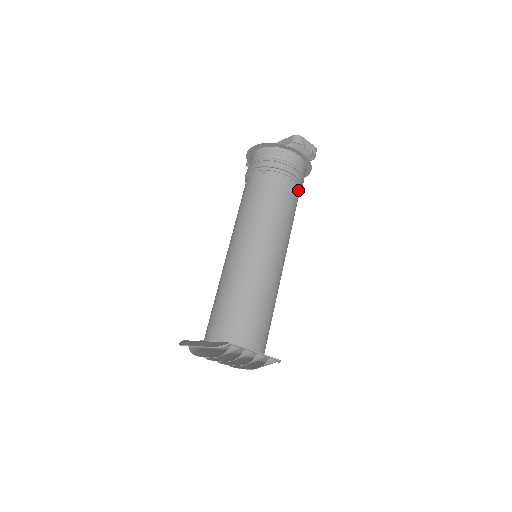
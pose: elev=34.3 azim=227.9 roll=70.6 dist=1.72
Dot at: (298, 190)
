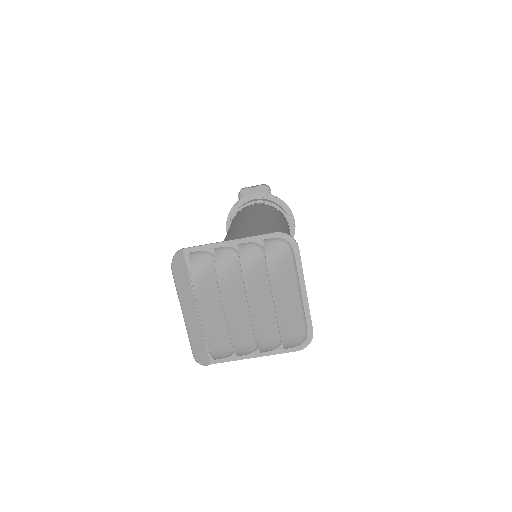
Dot at: (270, 207)
